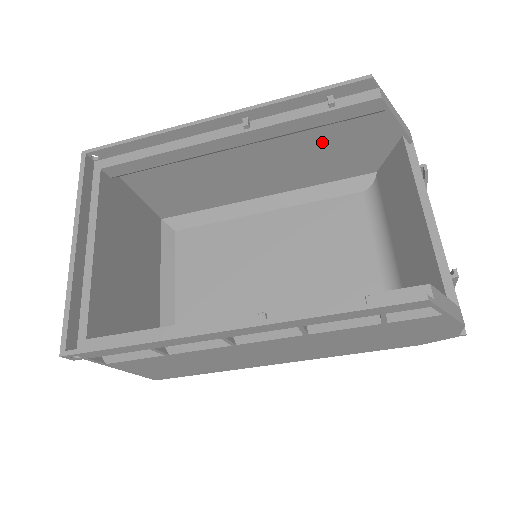
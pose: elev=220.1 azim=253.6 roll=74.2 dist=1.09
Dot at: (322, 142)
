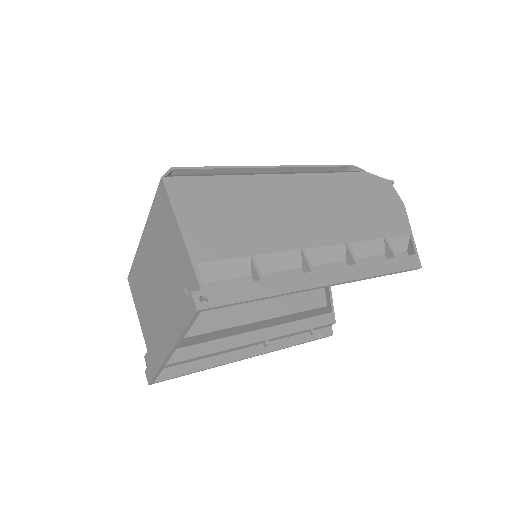
Dot at: (360, 224)
